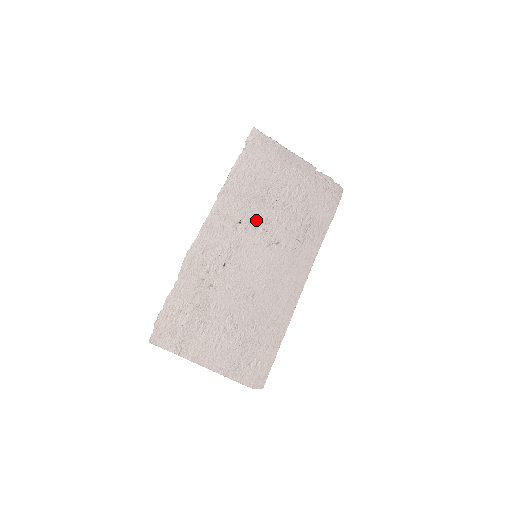
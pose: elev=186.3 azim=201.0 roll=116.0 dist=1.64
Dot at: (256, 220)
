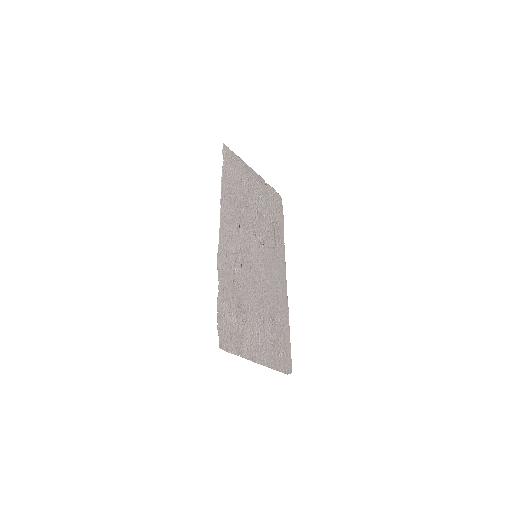
Dot at: (247, 224)
